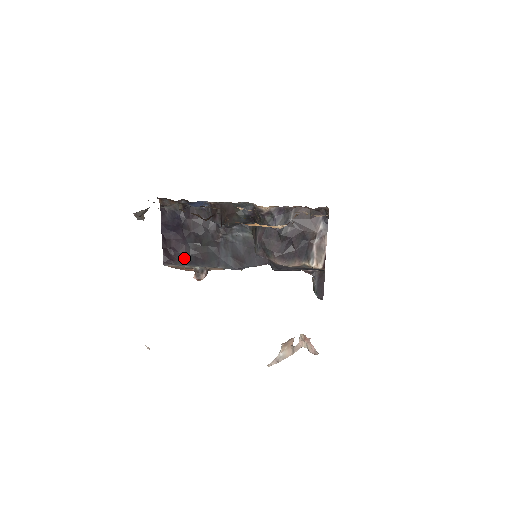
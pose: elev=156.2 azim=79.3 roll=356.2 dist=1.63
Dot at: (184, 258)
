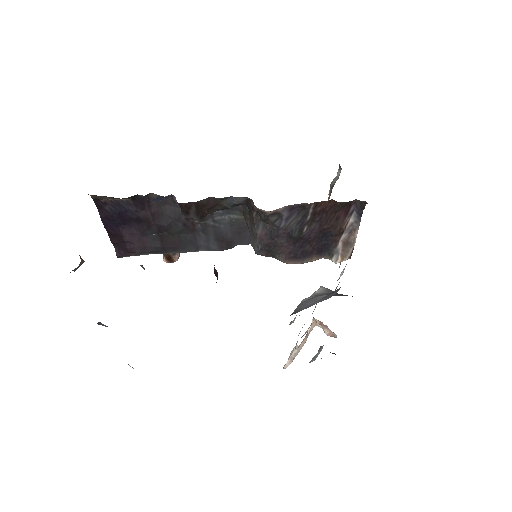
Dot at: (147, 250)
